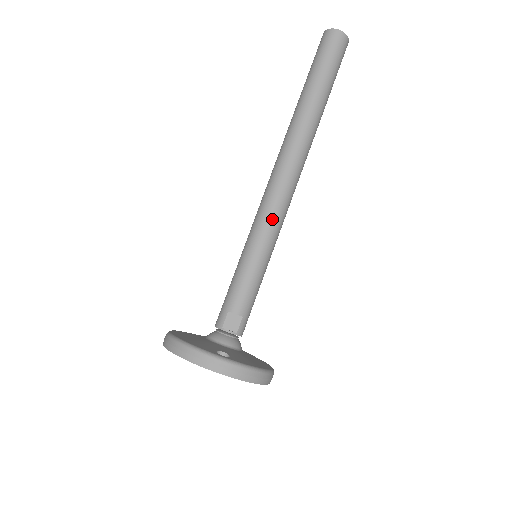
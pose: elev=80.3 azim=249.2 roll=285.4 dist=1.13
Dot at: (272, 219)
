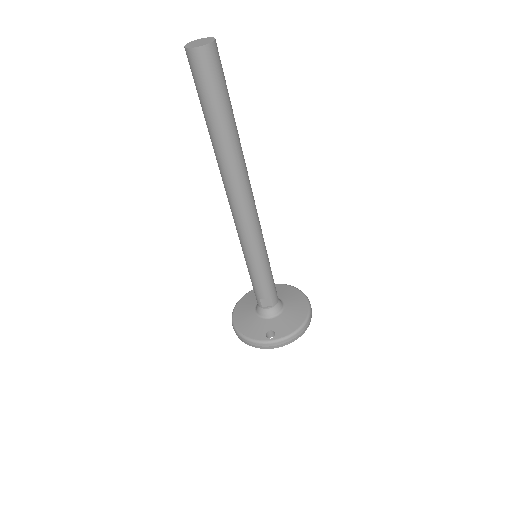
Dot at: (250, 238)
